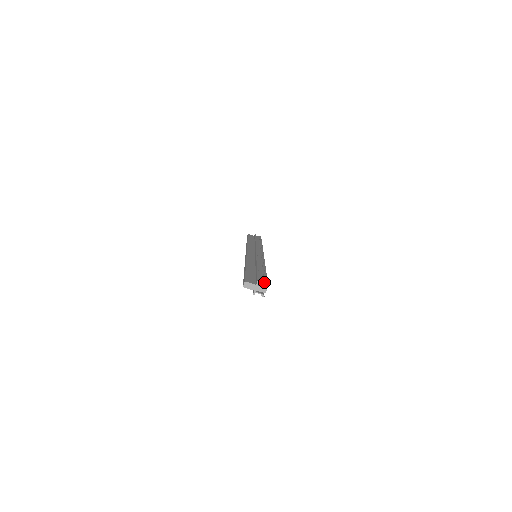
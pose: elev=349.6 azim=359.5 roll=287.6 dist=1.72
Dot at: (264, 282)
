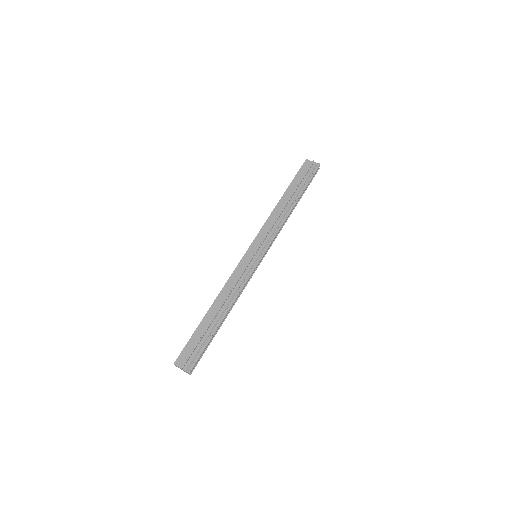
Dot at: (190, 365)
